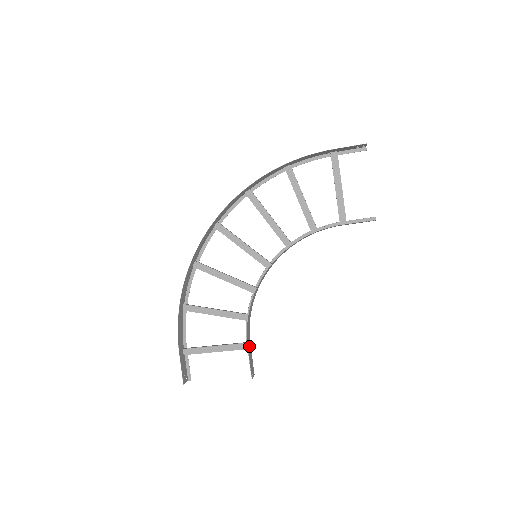
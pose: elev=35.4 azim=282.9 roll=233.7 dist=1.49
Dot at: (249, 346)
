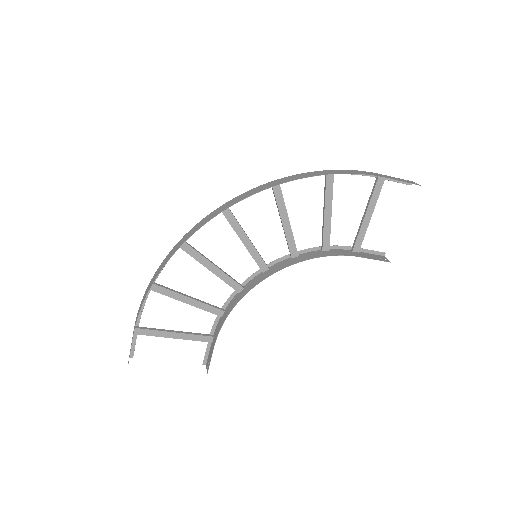
Dot at: (213, 341)
